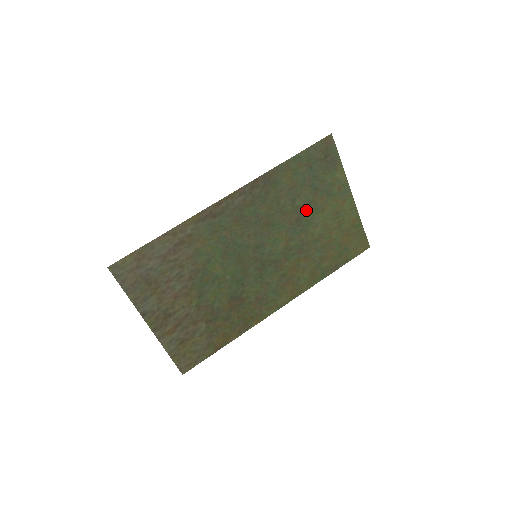
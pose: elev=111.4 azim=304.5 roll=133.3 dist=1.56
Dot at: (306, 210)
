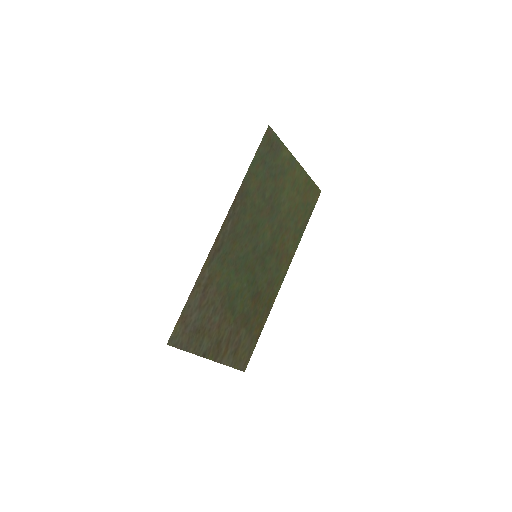
Dot at: (274, 197)
